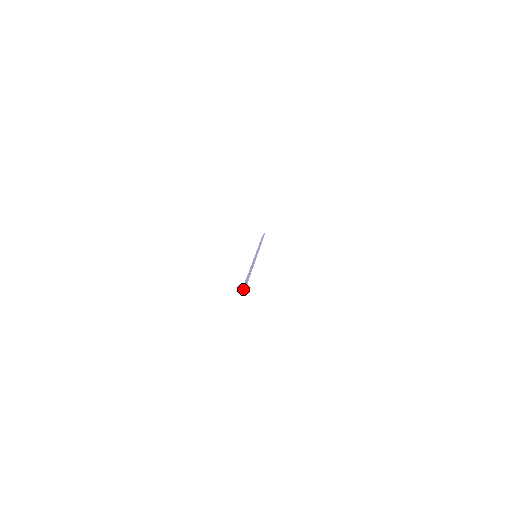
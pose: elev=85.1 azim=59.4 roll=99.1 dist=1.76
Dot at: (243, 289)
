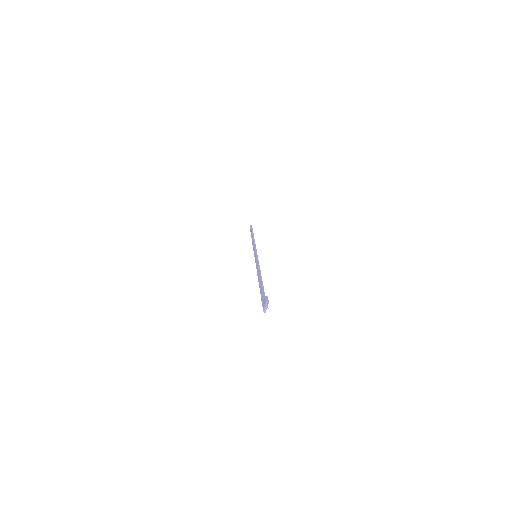
Dot at: (265, 306)
